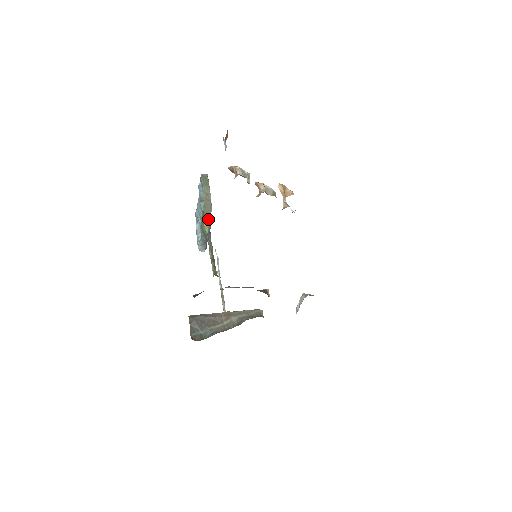
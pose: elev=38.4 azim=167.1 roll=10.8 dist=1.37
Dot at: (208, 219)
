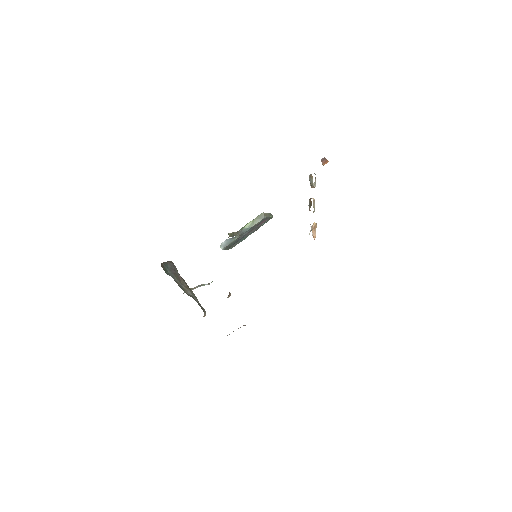
Dot at: (252, 224)
